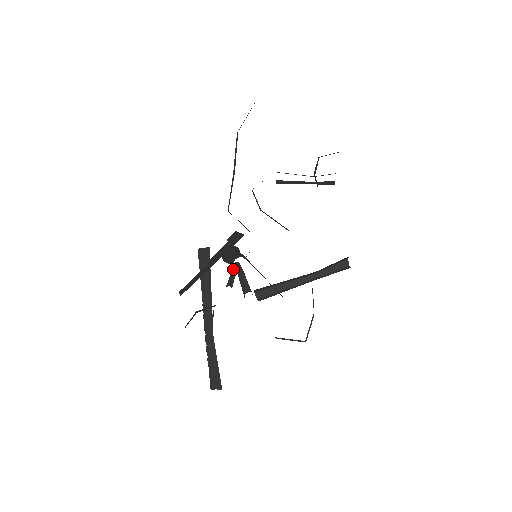
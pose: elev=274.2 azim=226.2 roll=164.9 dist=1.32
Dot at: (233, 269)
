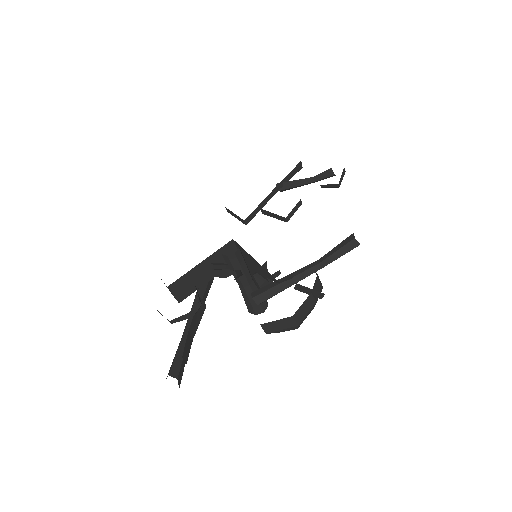
Dot at: (224, 258)
